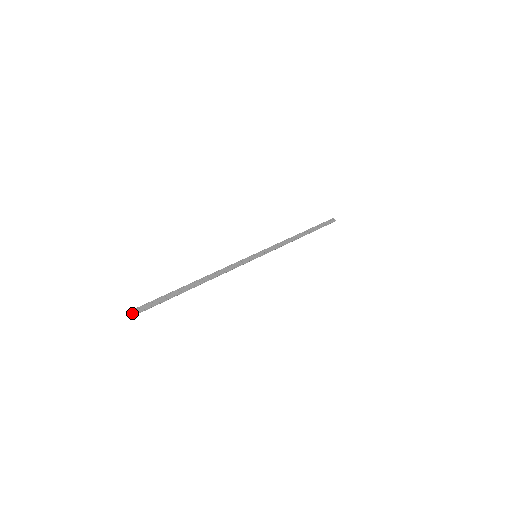
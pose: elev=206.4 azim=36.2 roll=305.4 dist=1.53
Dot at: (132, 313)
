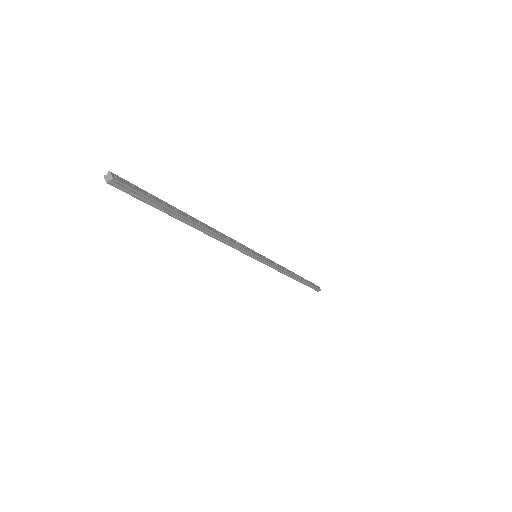
Dot at: (105, 178)
